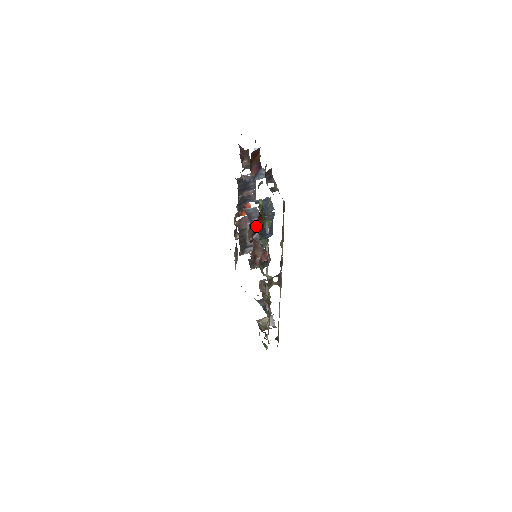
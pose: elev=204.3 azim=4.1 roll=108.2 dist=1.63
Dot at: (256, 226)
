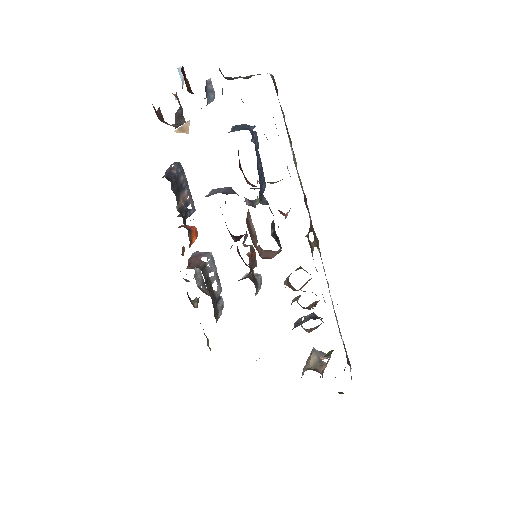
Dot at: occluded
